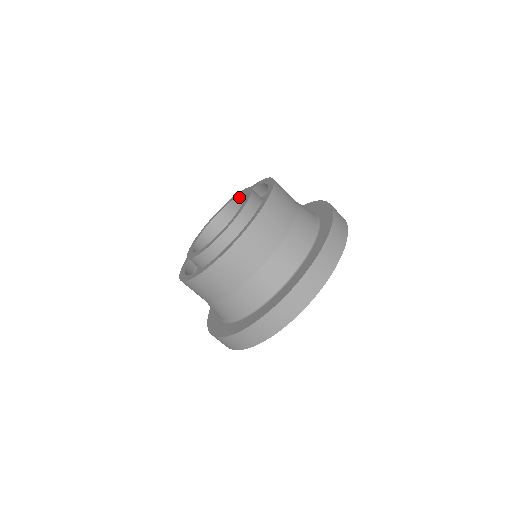
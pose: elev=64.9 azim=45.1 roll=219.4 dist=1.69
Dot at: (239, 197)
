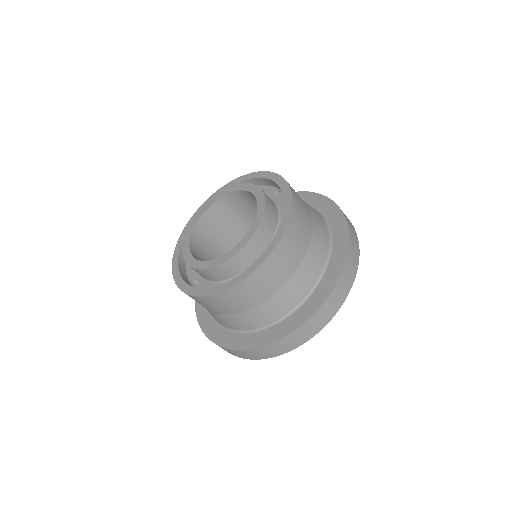
Dot at: (253, 195)
